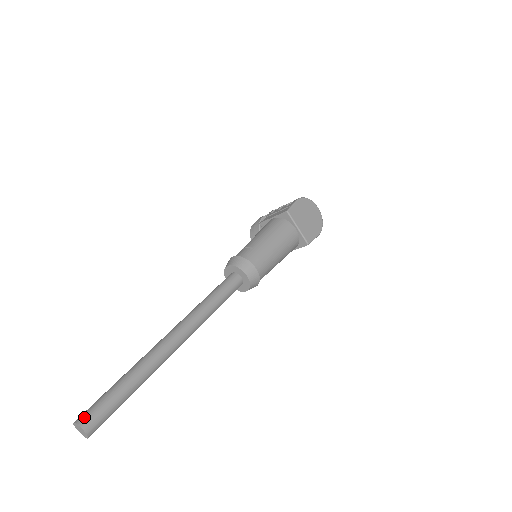
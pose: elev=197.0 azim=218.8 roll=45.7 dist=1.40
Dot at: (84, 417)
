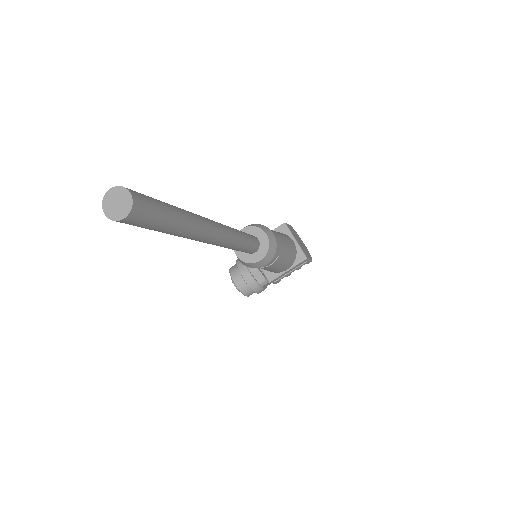
Dot at: occluded
